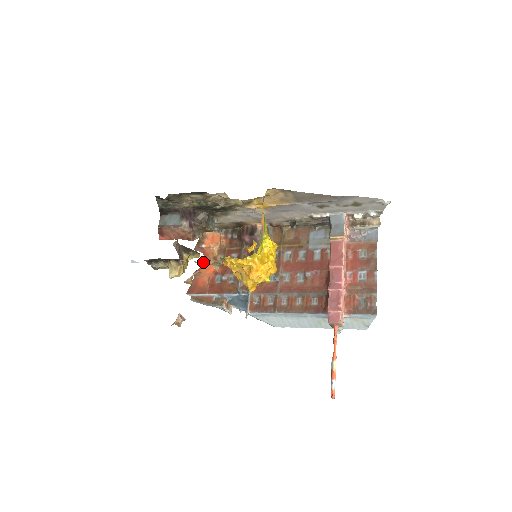
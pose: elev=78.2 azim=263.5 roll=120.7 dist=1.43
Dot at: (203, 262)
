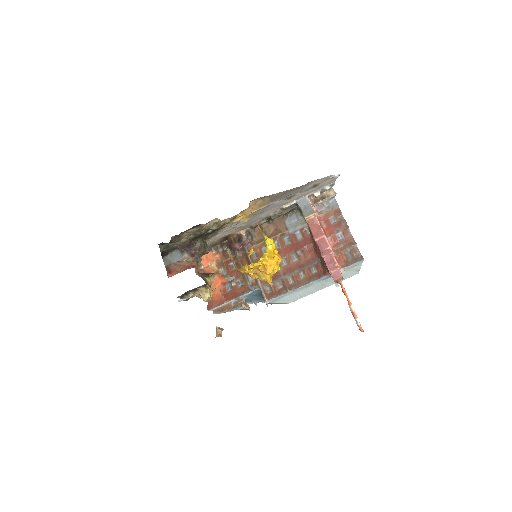
Dot at: (232, 277)
